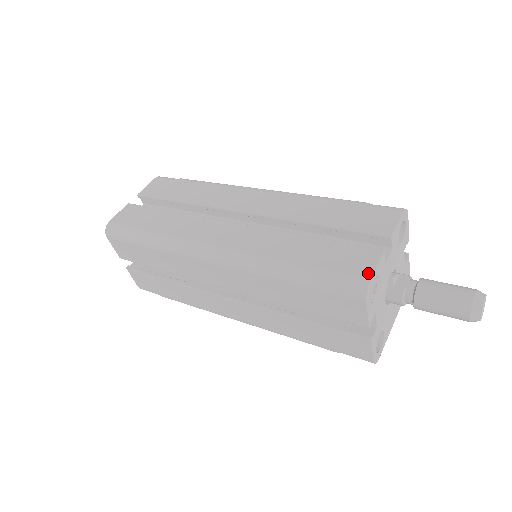
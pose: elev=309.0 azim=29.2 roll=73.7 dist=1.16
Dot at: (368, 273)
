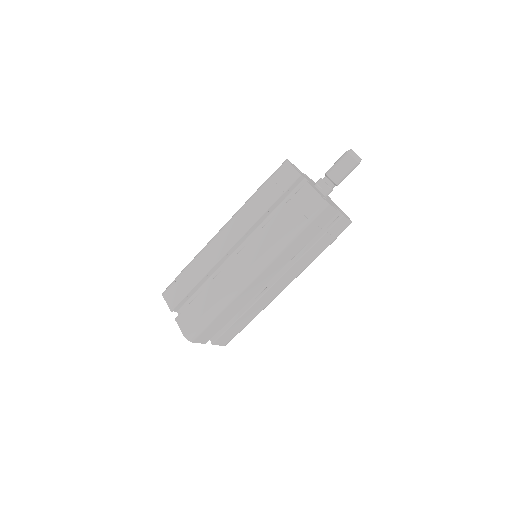
Dot at: (316, 195)
